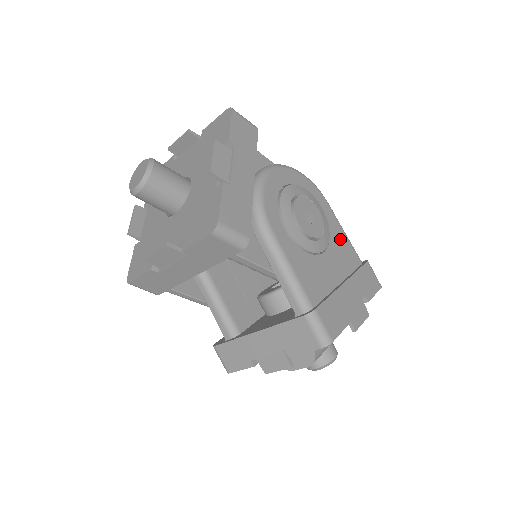
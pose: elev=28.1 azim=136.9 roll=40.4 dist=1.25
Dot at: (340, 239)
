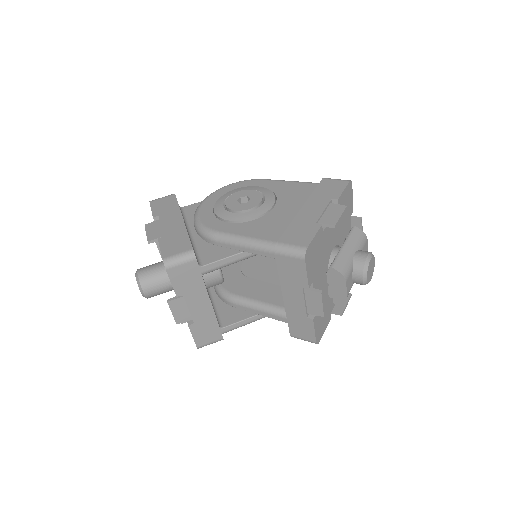
Dot at: (288, 188)
